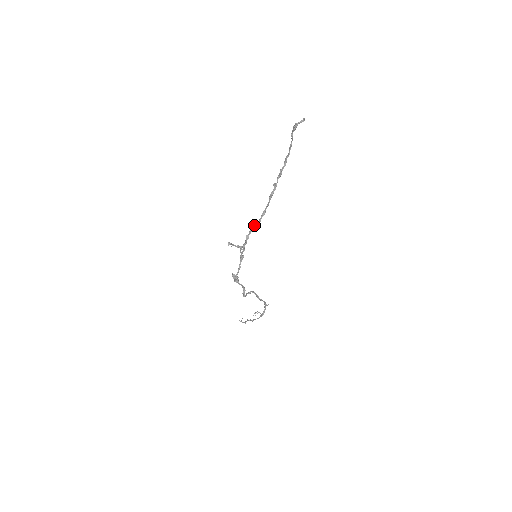
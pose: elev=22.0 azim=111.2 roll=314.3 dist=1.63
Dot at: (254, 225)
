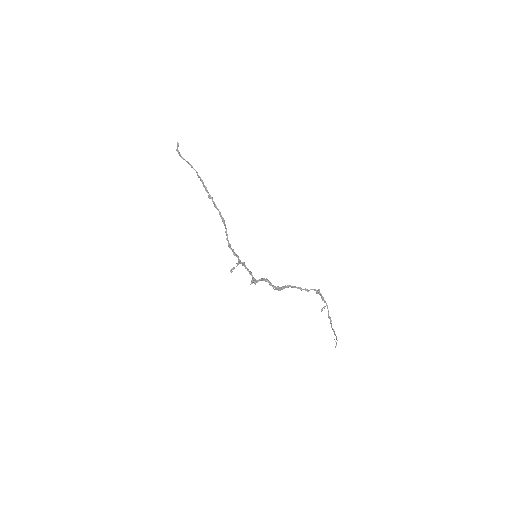
Dot at: occluded
